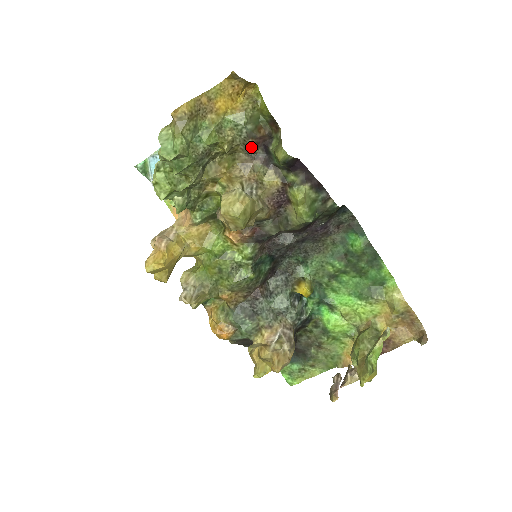
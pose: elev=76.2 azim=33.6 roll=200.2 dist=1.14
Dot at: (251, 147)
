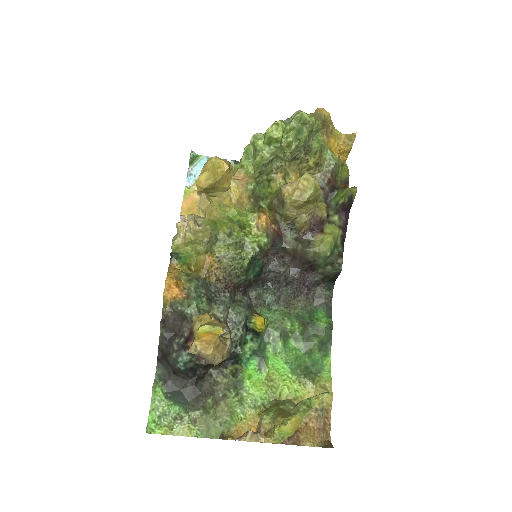
Dot at: (326, 180)
